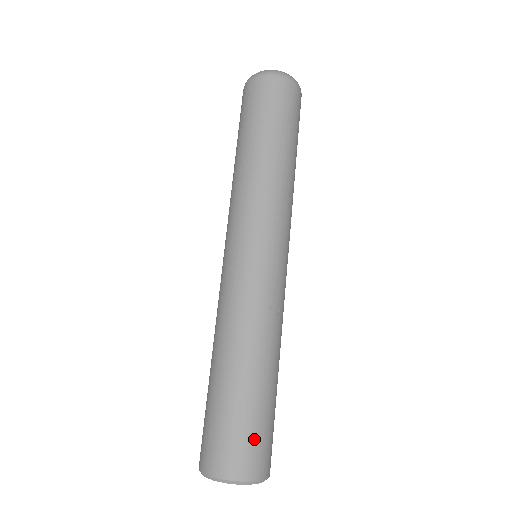
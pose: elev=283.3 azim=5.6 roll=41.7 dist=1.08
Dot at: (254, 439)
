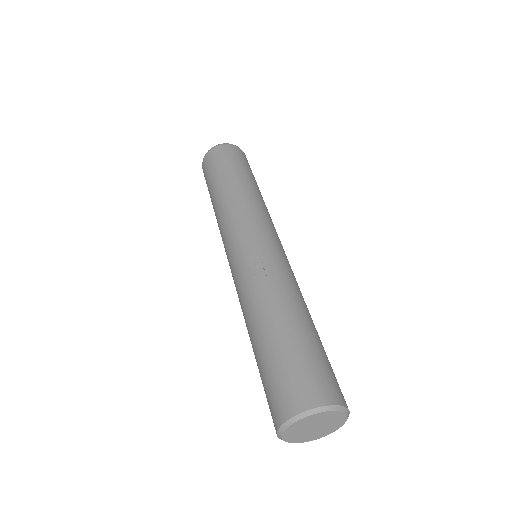
Dot at: (284, 377)
